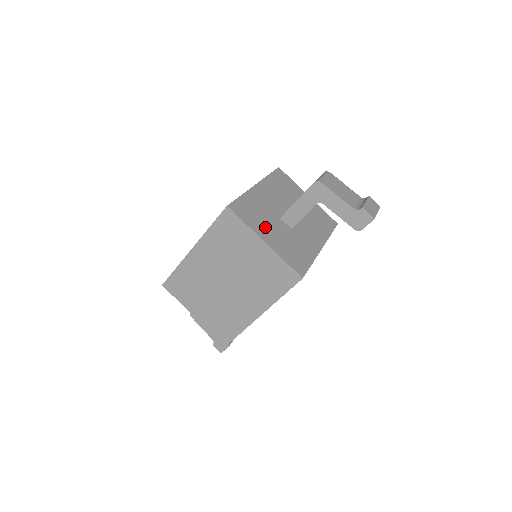
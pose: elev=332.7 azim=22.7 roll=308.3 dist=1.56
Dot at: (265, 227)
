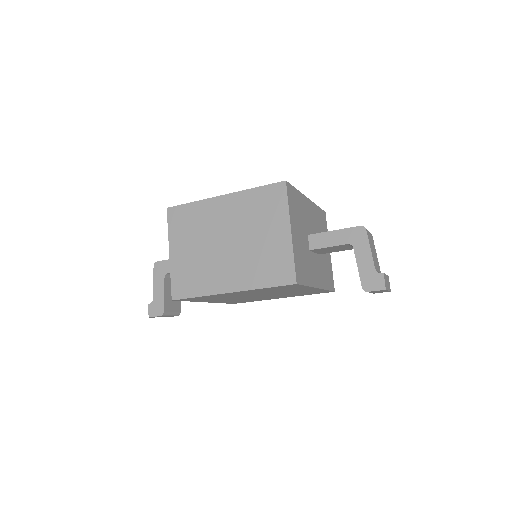
Dot at: (297, 225)
